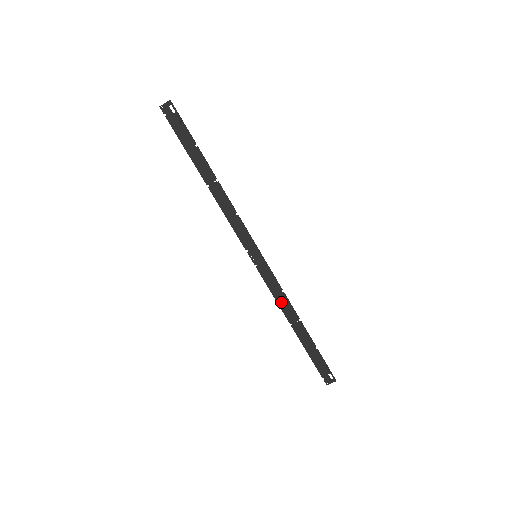
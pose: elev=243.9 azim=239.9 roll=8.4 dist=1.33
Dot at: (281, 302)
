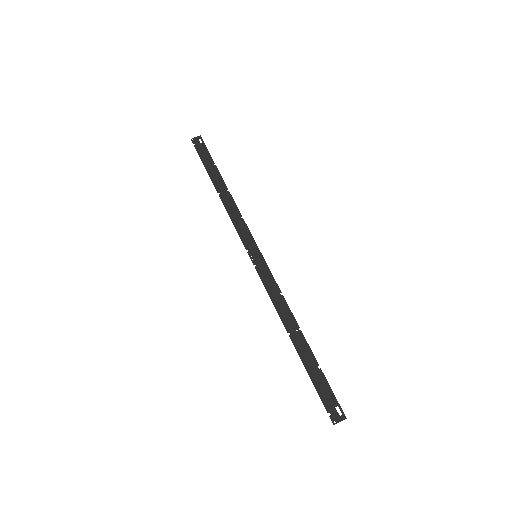
Dot at: (279, 306)
